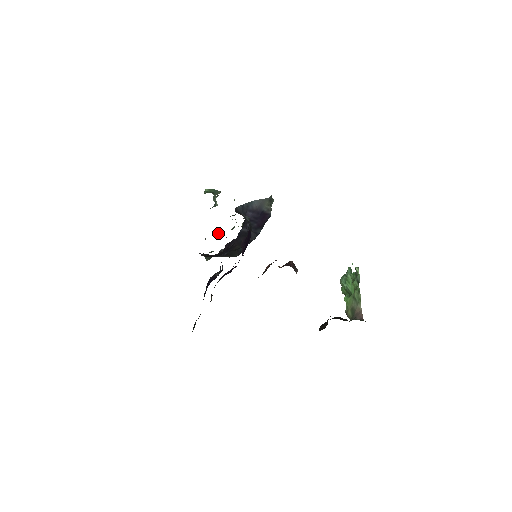
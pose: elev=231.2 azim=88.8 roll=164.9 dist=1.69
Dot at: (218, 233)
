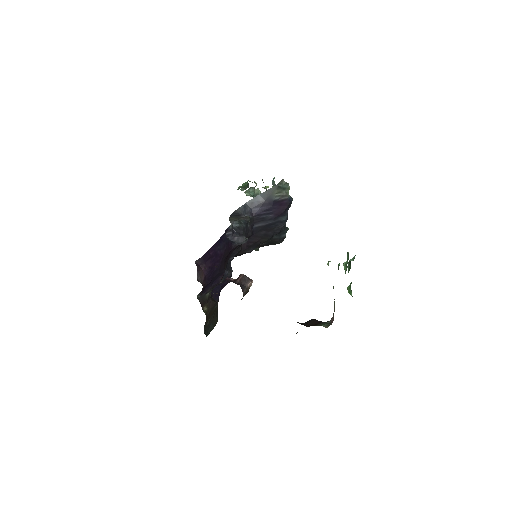
Dot at: occluded
